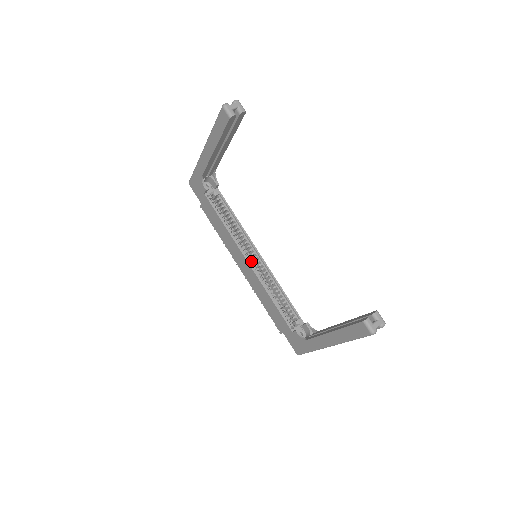
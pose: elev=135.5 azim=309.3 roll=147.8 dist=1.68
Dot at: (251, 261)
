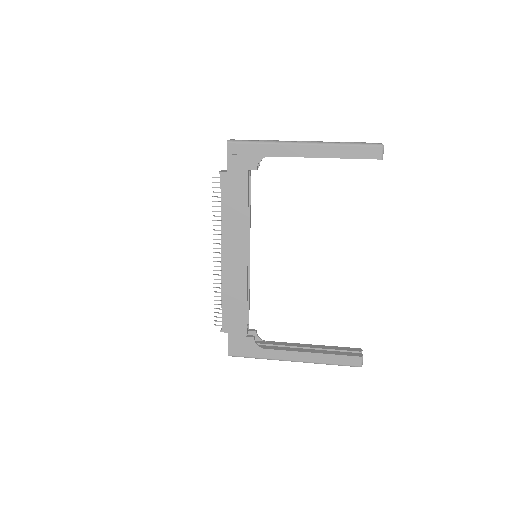
Dot at: occluded
